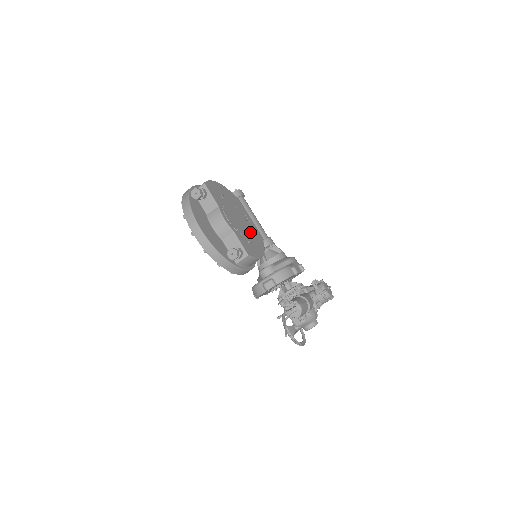
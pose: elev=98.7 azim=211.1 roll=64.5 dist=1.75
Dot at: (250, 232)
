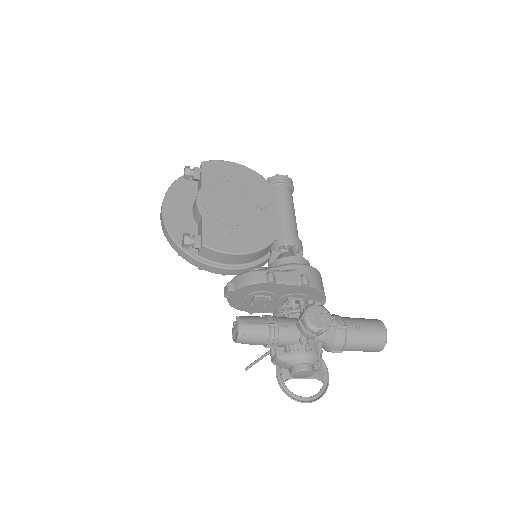
Dot at: (250, 223)
